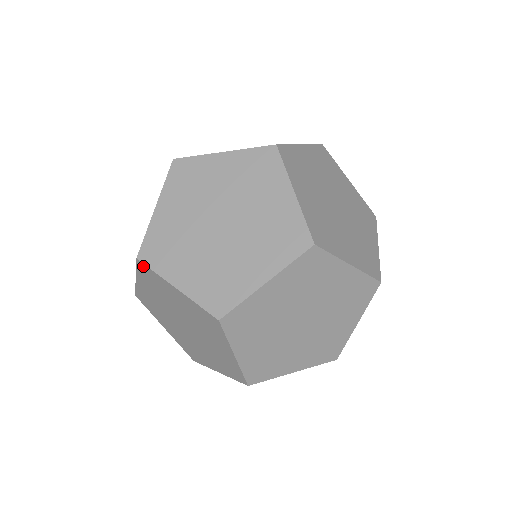
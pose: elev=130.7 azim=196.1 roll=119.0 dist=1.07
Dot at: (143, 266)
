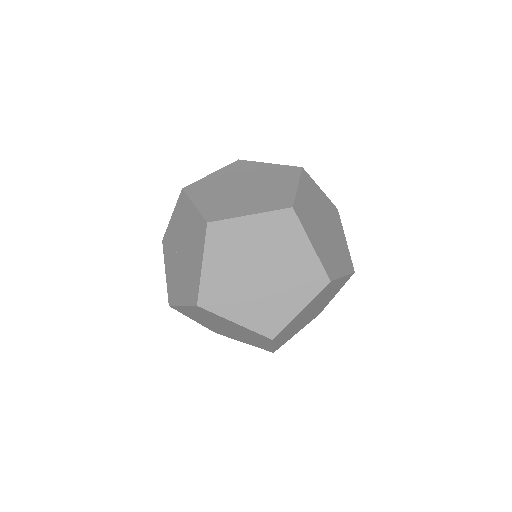
Dot at: (205, 228)
